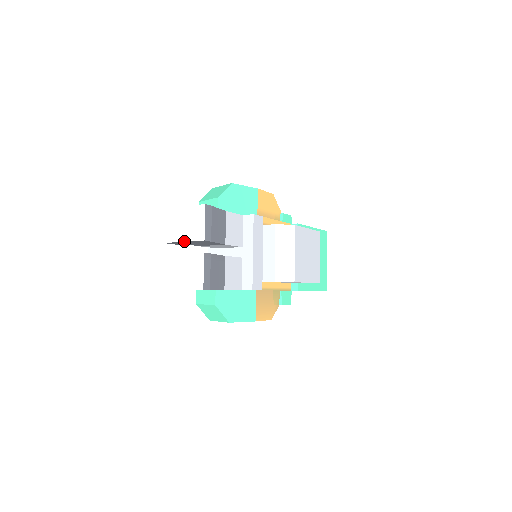
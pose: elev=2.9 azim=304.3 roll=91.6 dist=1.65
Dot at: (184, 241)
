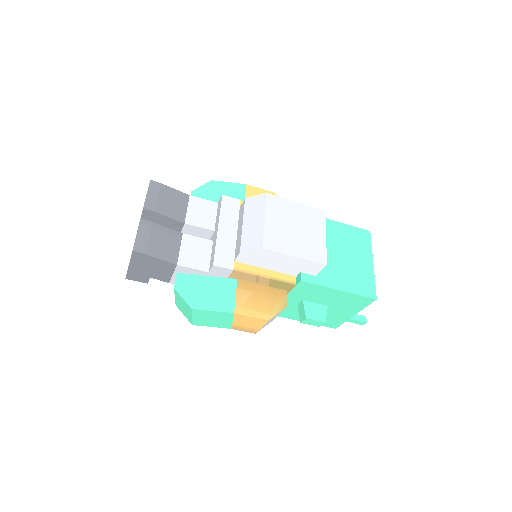
Dot at: occluded
